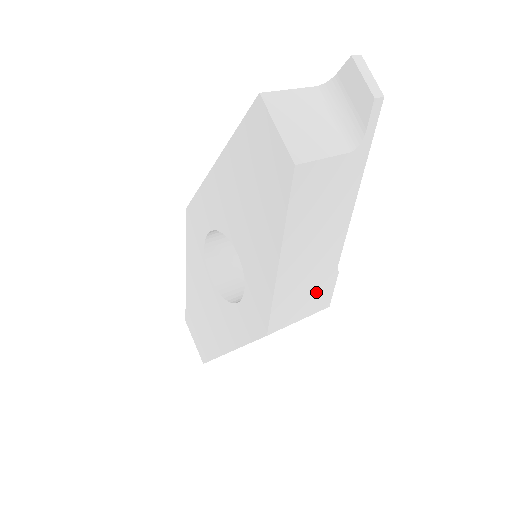
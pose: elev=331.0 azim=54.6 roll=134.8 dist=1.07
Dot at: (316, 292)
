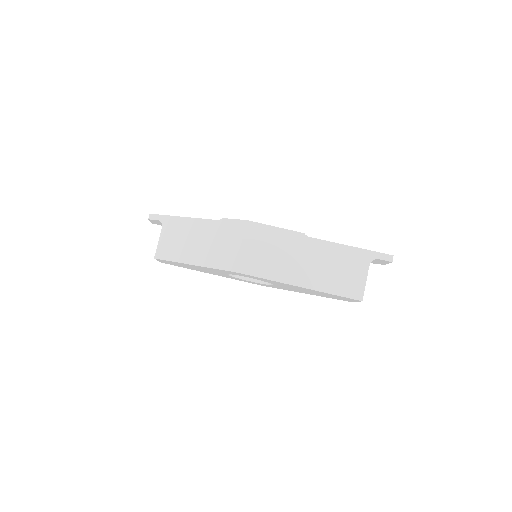
Dot at: occluded
